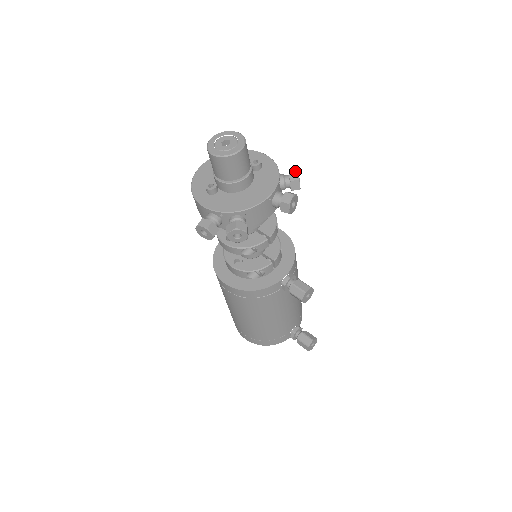
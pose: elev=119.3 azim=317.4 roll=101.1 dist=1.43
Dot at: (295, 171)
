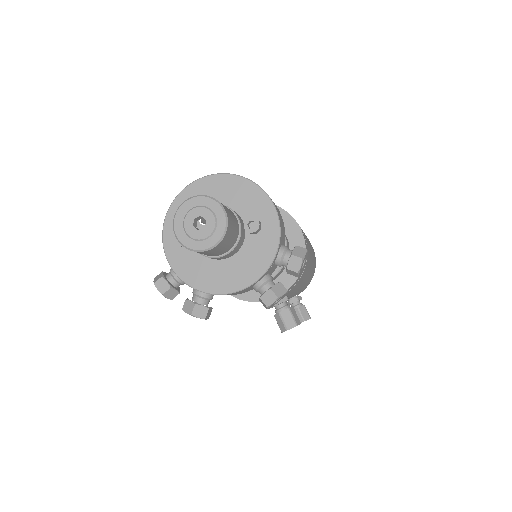
Dot at: (299, 258)
